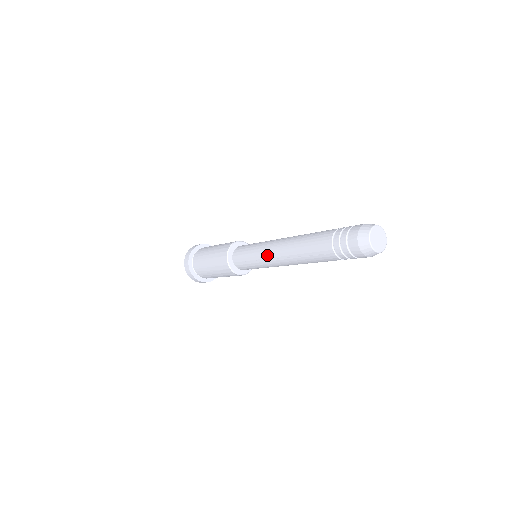
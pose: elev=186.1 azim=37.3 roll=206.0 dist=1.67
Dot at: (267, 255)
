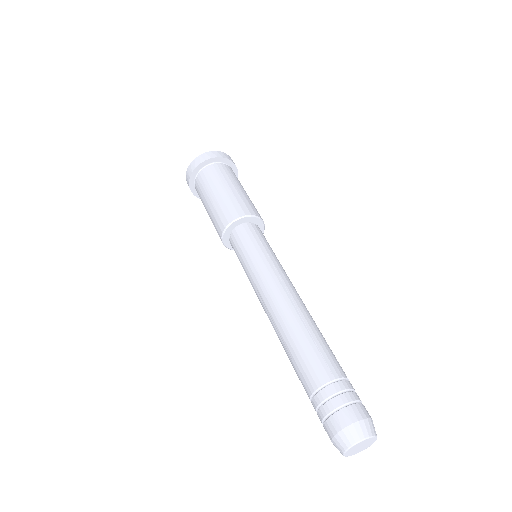
Dot at: (260, 287)
